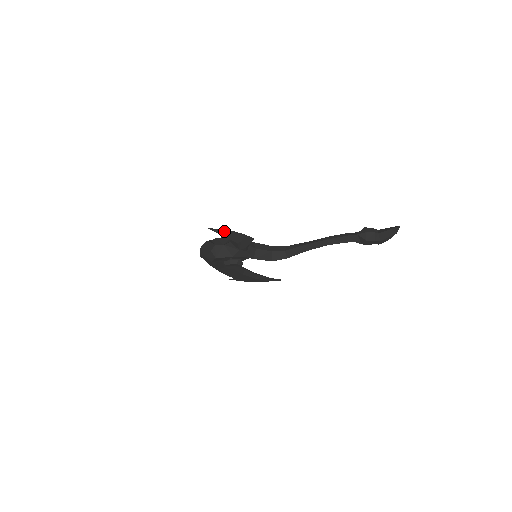
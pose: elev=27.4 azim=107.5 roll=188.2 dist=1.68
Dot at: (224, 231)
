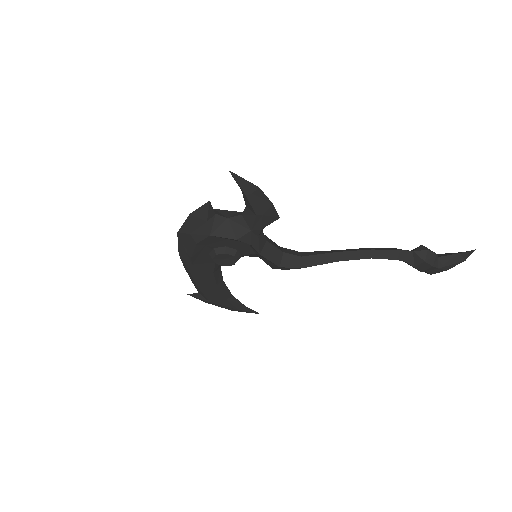
Dot at: (250, 186)
